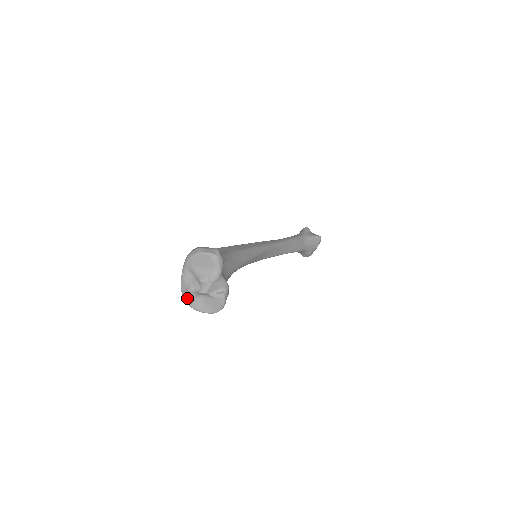
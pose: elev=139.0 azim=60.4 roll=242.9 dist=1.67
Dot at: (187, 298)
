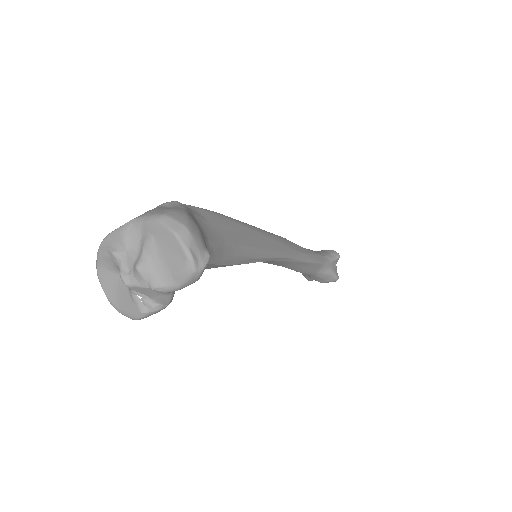
Dot at: (102, 255)
